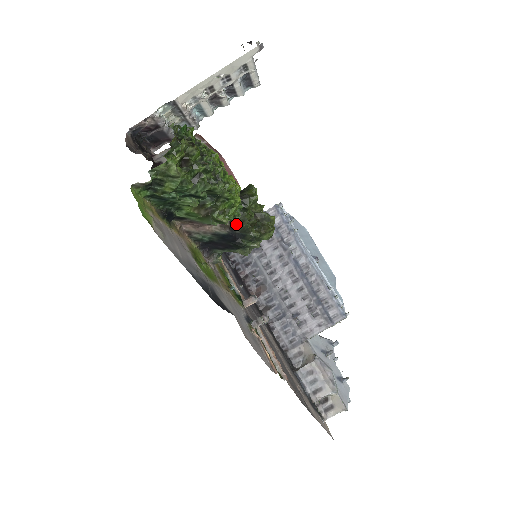
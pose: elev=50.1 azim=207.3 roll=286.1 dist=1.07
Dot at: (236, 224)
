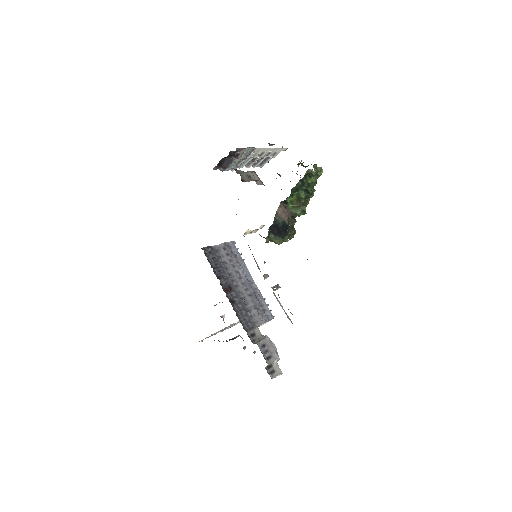
Dot at: (290, 221)
